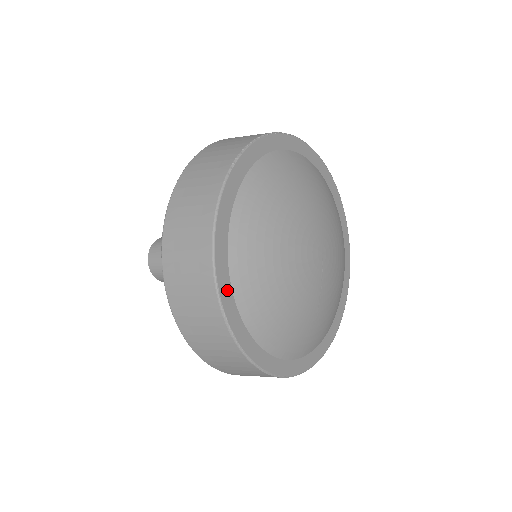
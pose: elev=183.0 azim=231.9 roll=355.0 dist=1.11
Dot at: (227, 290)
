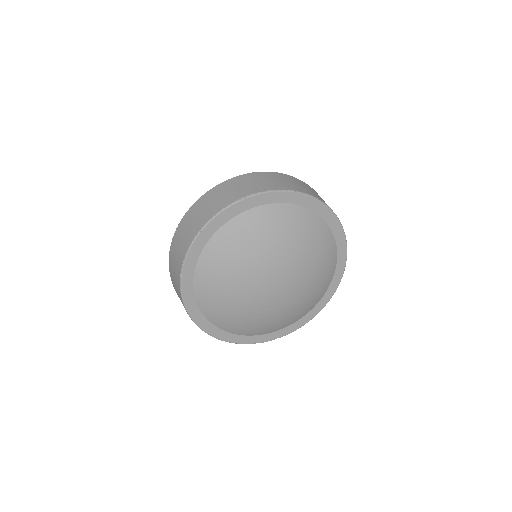
Dot at: (196, 311)
